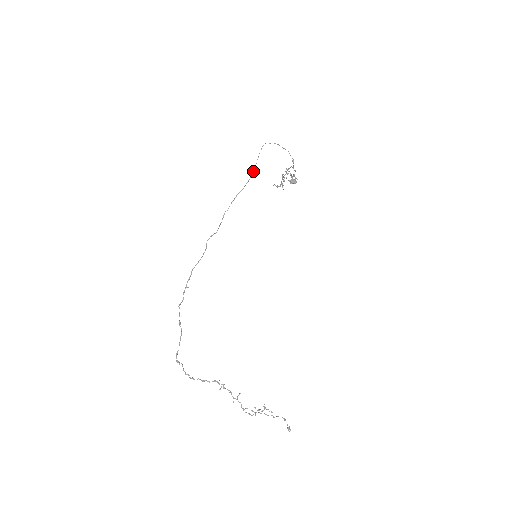
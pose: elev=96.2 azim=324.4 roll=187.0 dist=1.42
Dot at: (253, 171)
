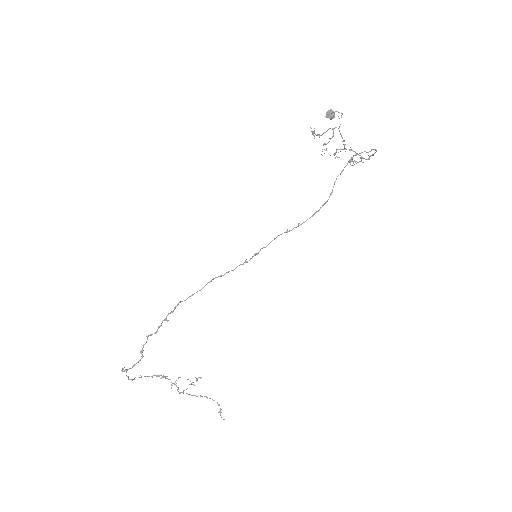
Dot at: (327, 201)
